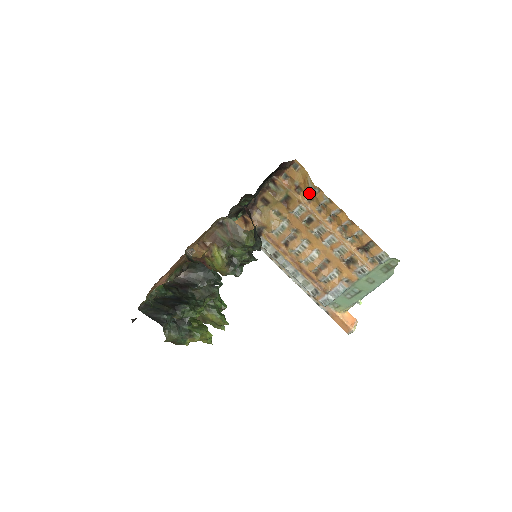
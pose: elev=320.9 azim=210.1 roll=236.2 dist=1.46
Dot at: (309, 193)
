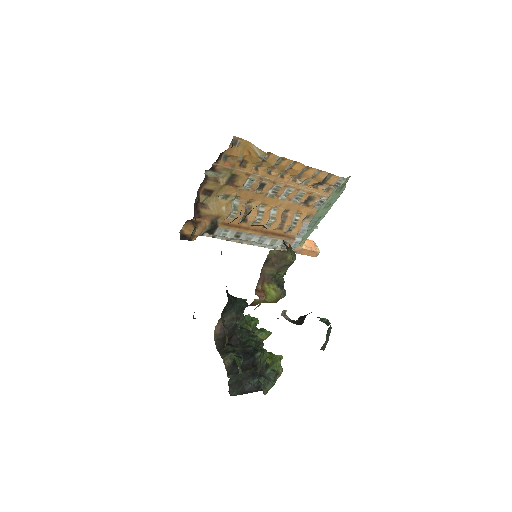
Dot at: (259, 162)
